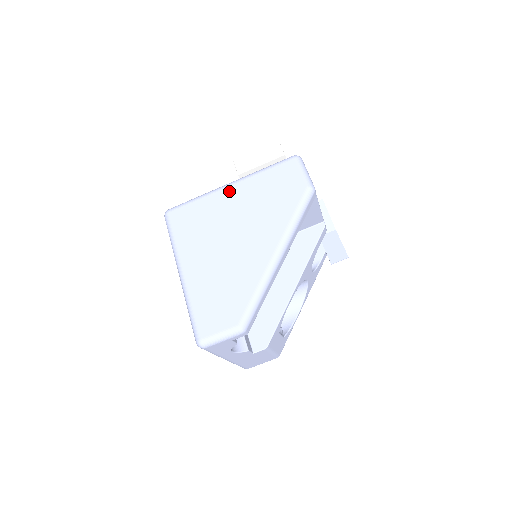
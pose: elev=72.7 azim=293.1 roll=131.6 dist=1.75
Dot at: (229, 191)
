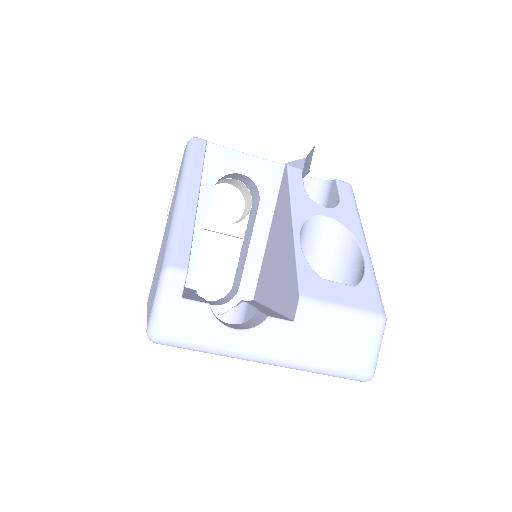
Dot at: occluded
